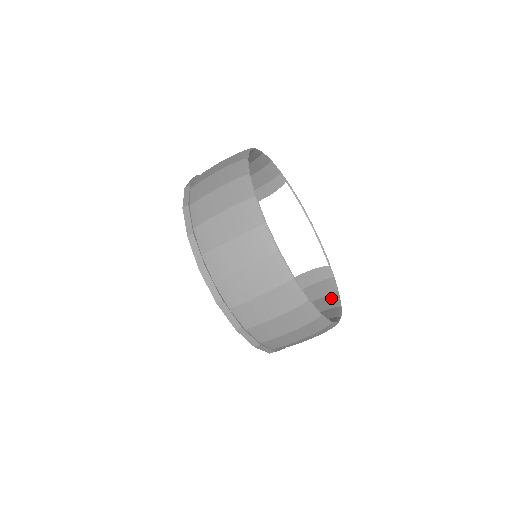
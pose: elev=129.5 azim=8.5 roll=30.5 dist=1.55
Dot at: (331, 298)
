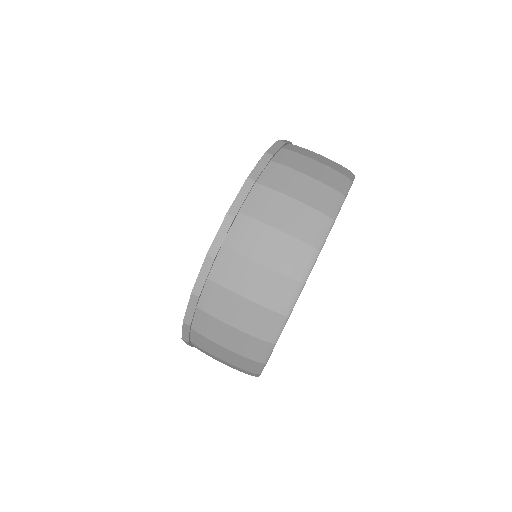
Dot at: occluded
